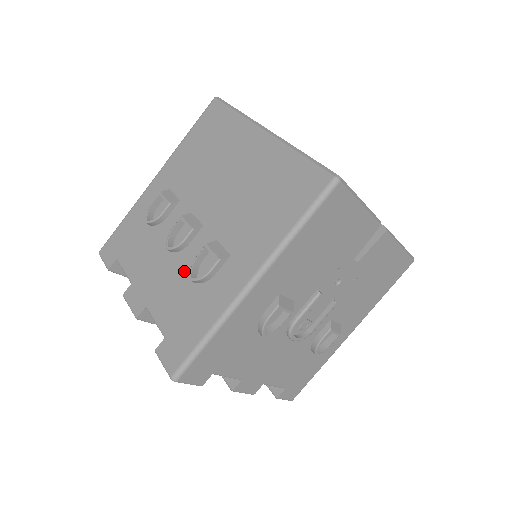
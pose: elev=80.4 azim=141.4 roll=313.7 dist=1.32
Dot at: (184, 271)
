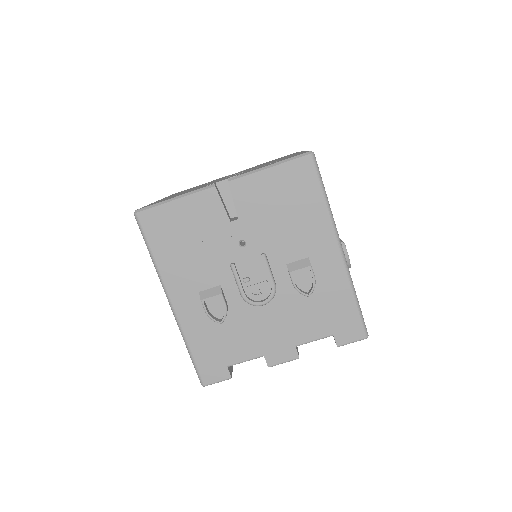
Dot at: occluded
